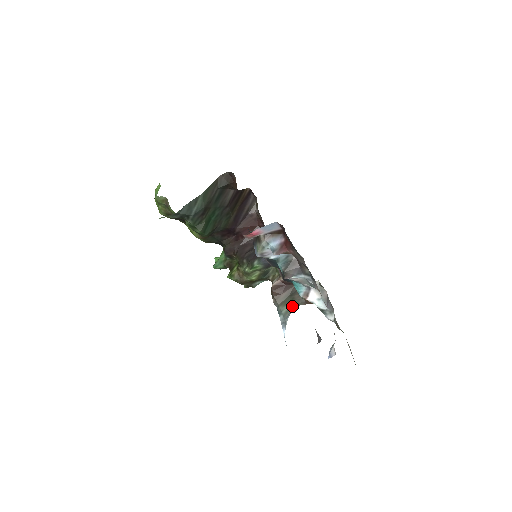
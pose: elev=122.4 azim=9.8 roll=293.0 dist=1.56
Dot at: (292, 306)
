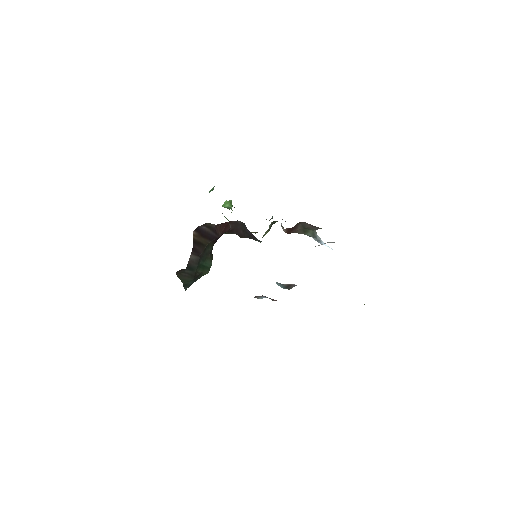
Dot at: (312, 232)
